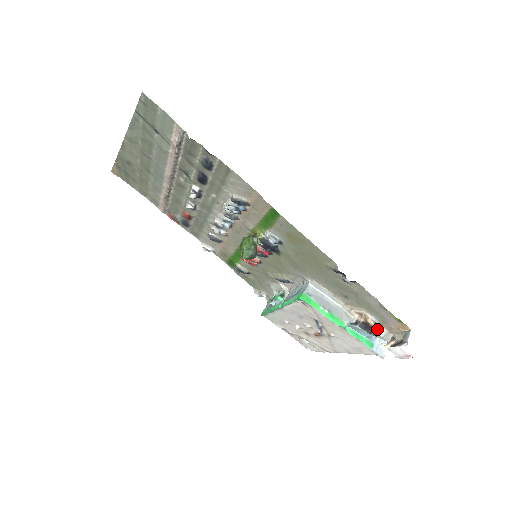
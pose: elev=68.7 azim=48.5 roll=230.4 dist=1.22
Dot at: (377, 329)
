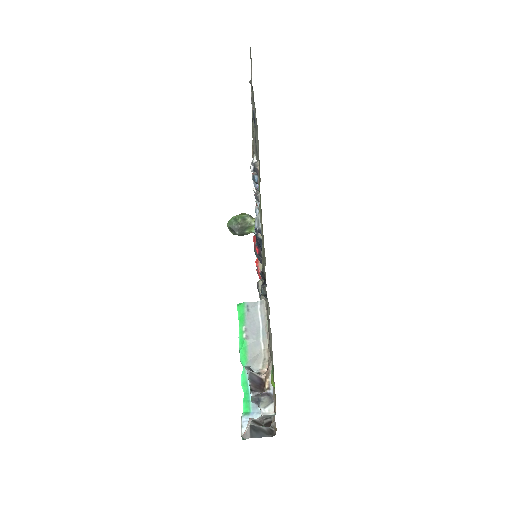
Dot at: (267, 400)
